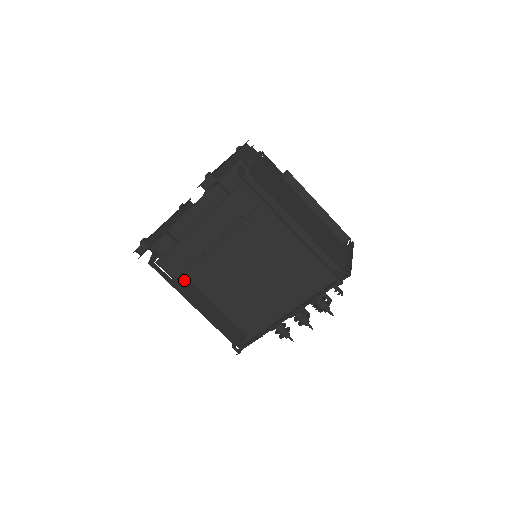
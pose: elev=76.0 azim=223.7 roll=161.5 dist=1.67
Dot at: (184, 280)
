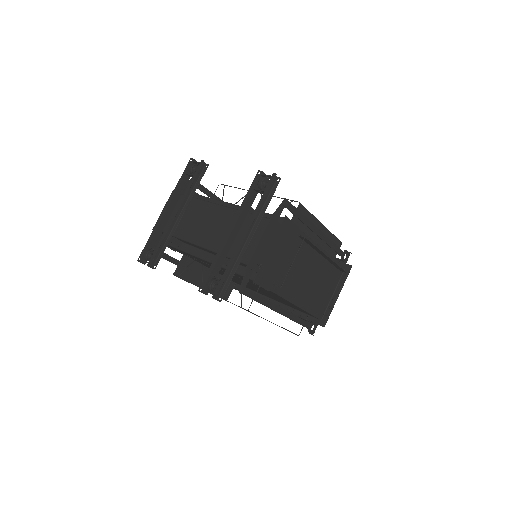
Dot at: (185, 261)
